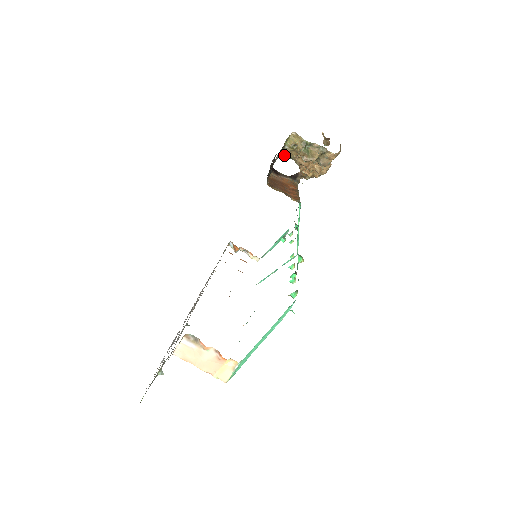
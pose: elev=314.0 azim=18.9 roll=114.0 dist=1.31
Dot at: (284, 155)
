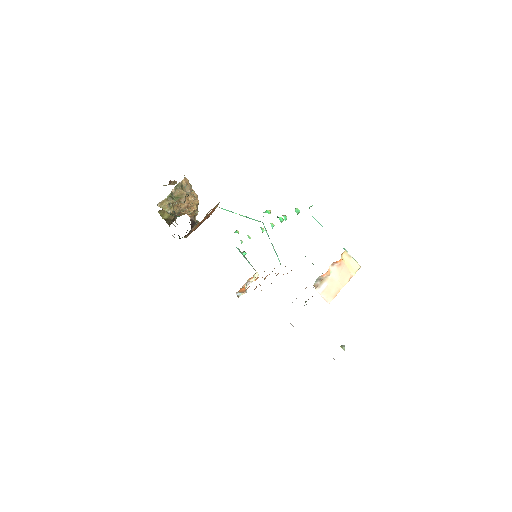
Dot at: (175, 217)
